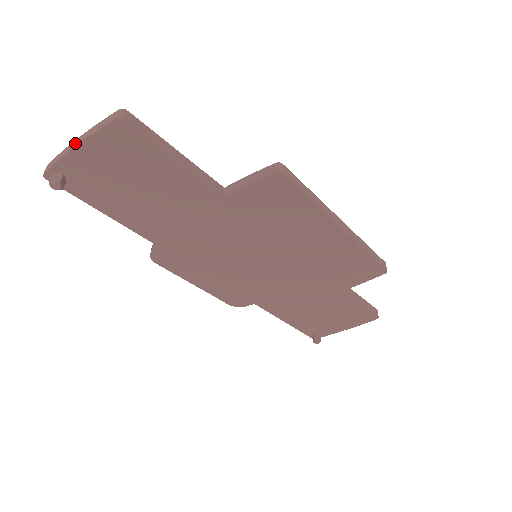
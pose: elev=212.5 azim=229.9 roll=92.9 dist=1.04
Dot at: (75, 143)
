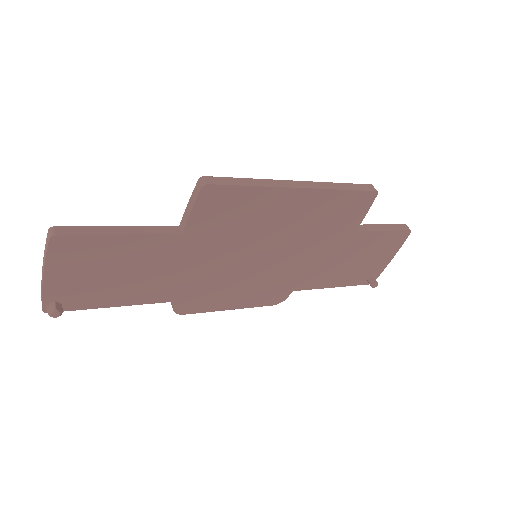
Dot at: (42, 275)
